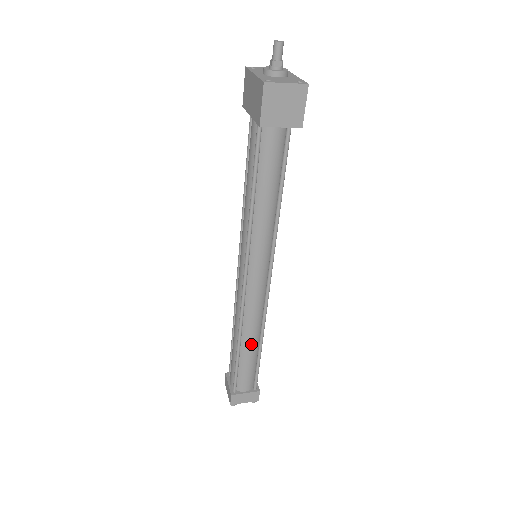
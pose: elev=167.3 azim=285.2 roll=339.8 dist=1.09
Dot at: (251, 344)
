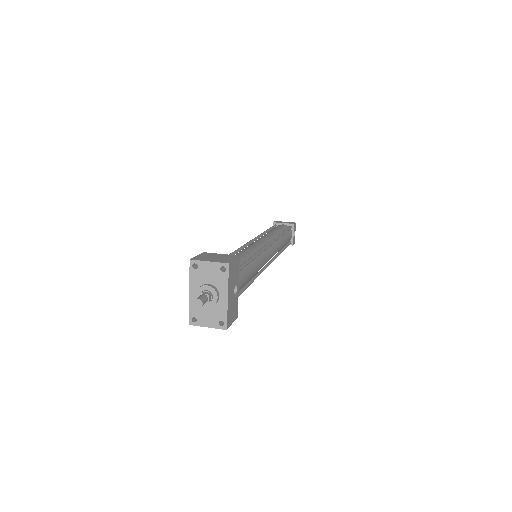
Dot at: occluded
